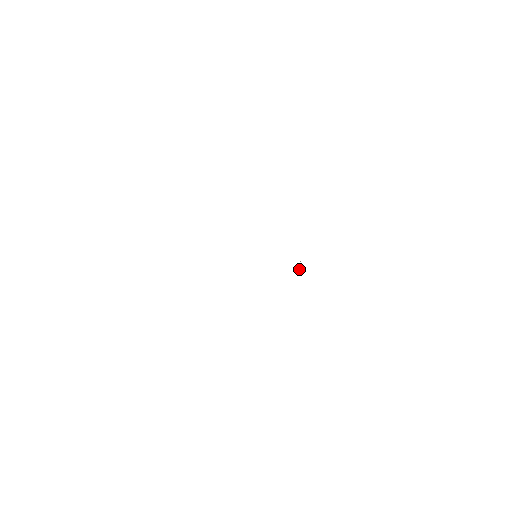
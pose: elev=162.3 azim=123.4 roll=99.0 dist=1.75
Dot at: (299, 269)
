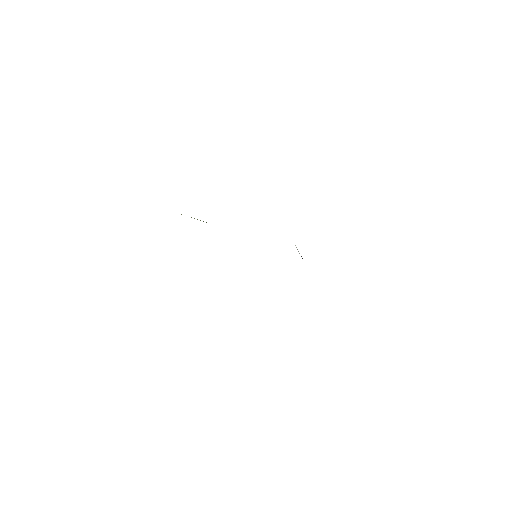
Dot at: occluded
